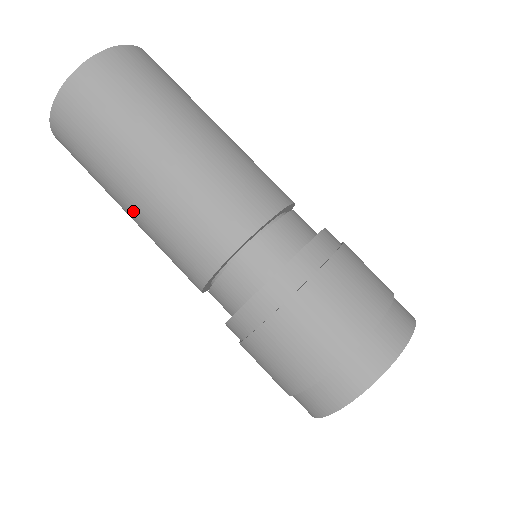
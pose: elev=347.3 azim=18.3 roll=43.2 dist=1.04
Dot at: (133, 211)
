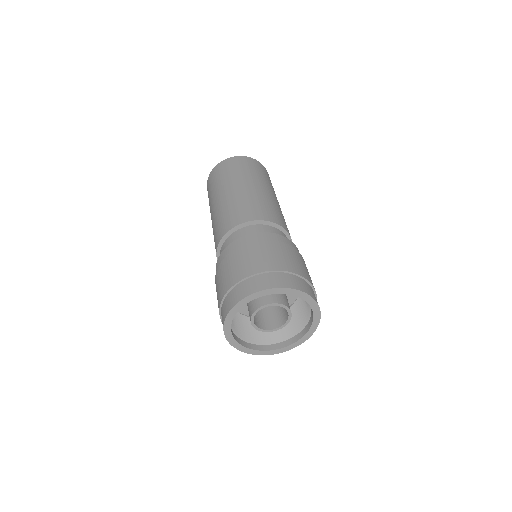
Dot at: (215, 208)
